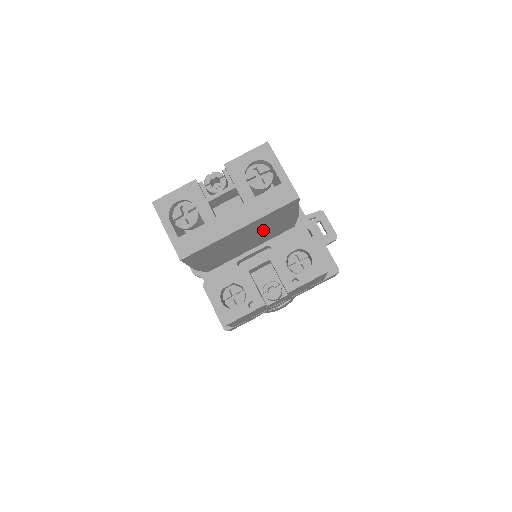
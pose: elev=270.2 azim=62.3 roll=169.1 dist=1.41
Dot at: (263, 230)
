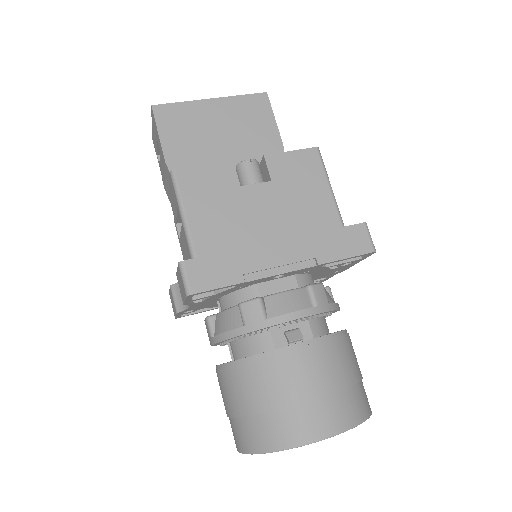
Dot at: (242, 137)
